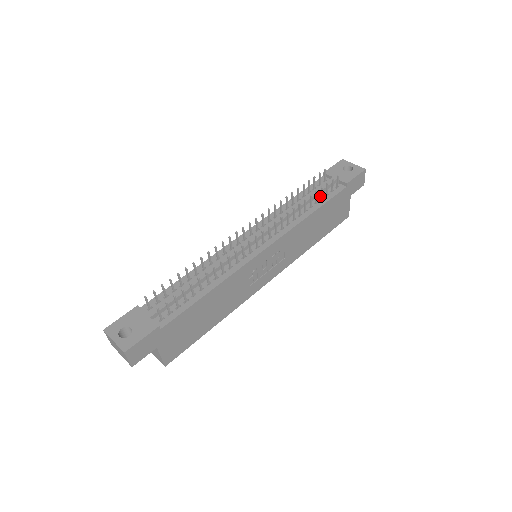
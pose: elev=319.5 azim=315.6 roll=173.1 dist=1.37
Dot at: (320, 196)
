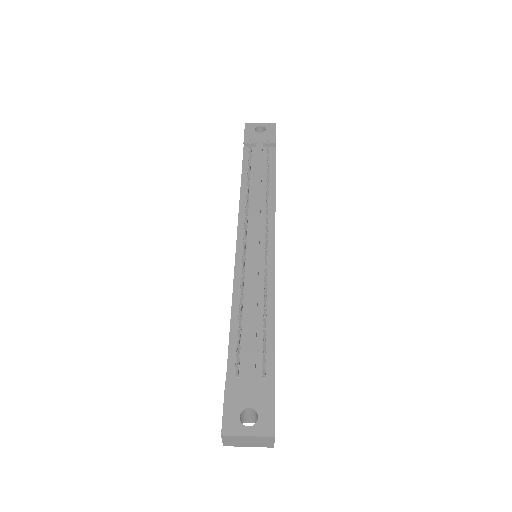
Dot at: (264, 166)
